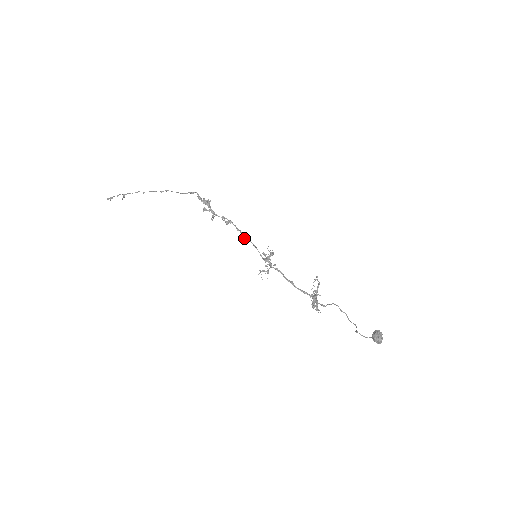
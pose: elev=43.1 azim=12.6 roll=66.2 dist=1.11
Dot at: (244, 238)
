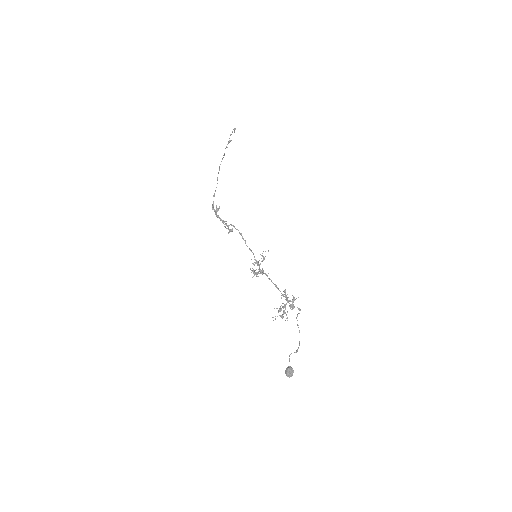
Dot at: (245, 242)
